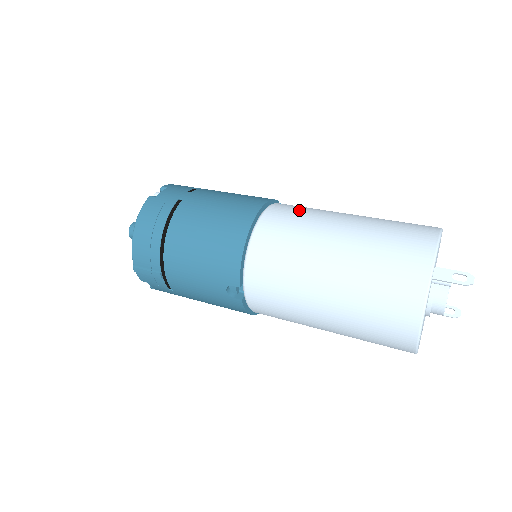
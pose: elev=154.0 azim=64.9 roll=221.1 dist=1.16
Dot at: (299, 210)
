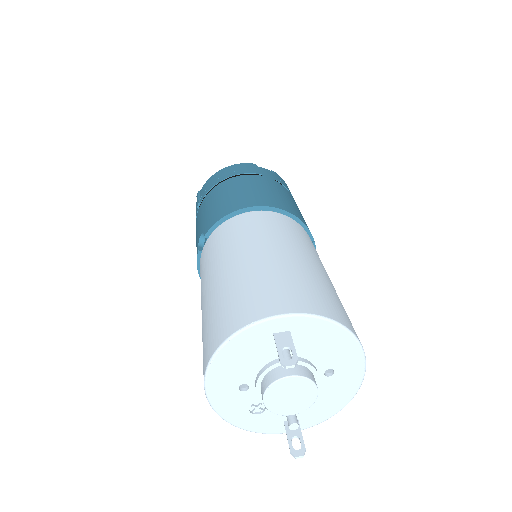
Dot at: (298, 233)
